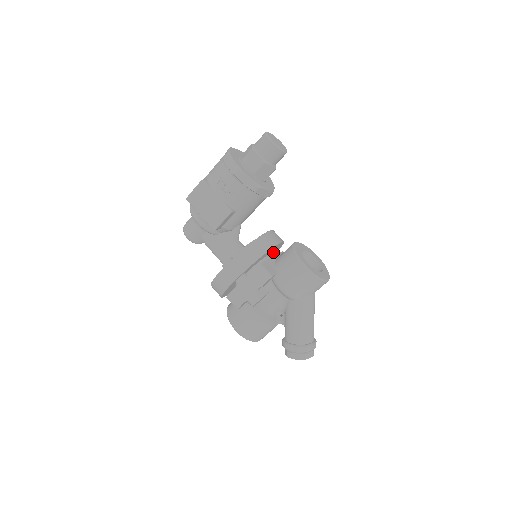
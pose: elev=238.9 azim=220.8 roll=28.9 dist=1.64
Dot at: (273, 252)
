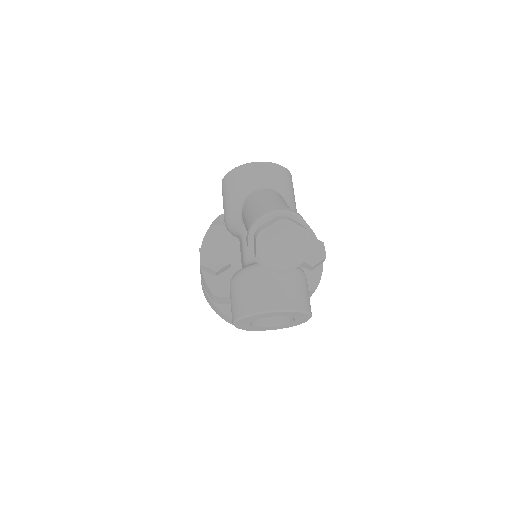
Dot at: occluded
